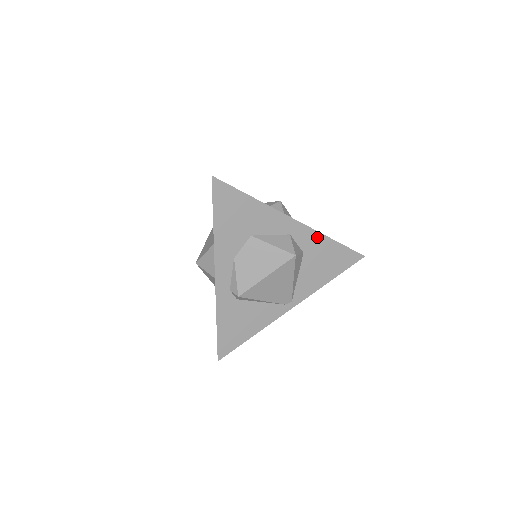
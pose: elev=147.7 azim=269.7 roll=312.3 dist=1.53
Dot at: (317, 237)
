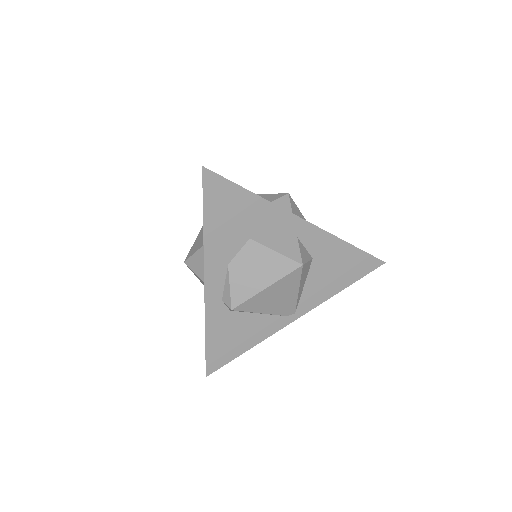
Dot at: (330, 240)
